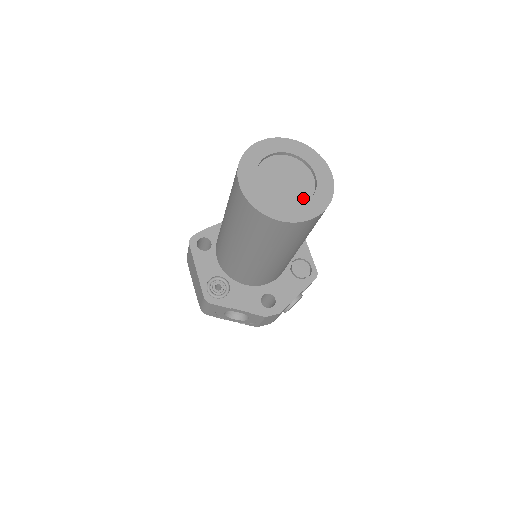
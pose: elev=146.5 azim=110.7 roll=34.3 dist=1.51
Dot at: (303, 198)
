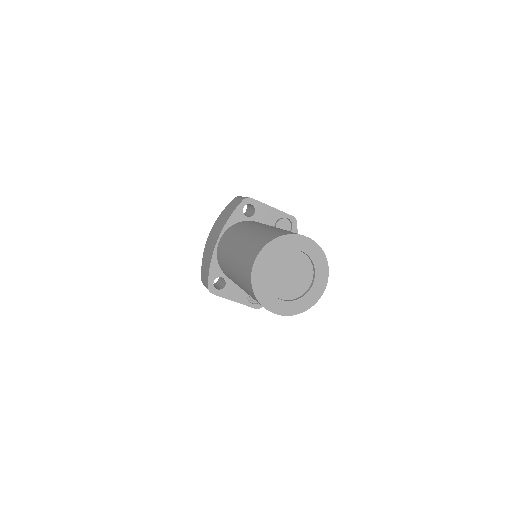
Dot at: (309, 273)
